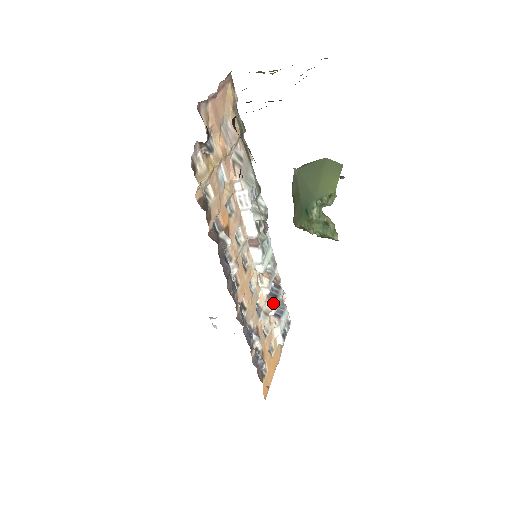
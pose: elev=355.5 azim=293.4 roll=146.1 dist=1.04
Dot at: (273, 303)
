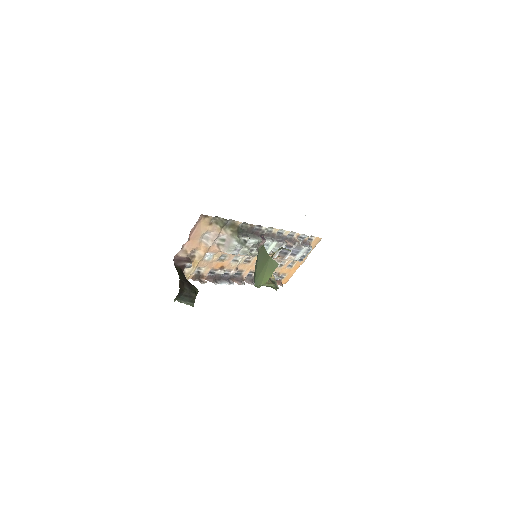
Dot at: (283, 258)
